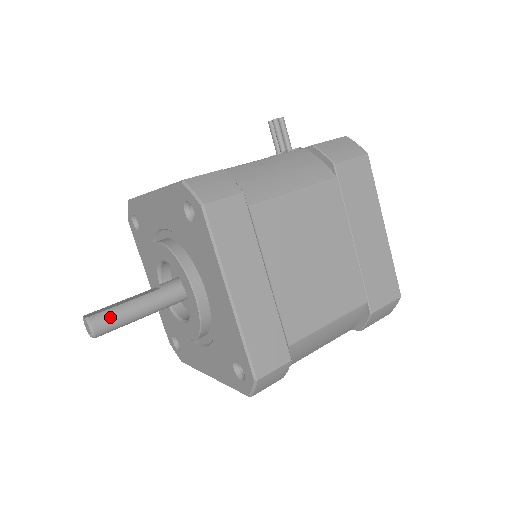
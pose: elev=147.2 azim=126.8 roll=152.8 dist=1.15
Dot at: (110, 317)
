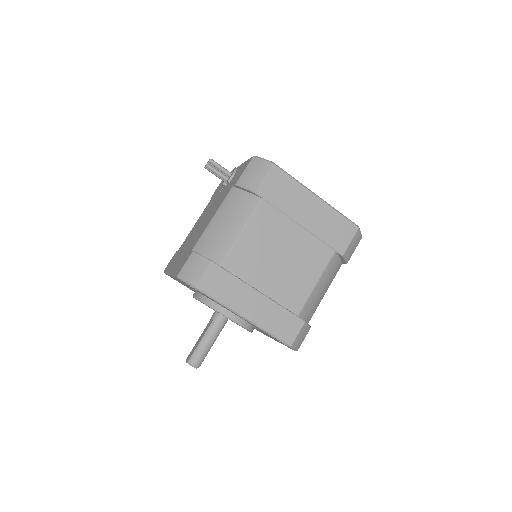
Dot at: (198, 354)
